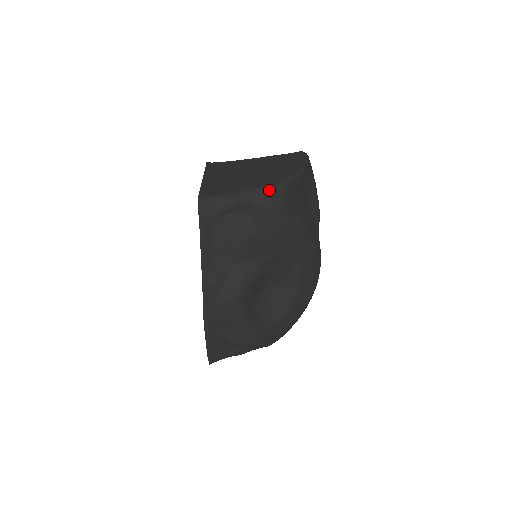
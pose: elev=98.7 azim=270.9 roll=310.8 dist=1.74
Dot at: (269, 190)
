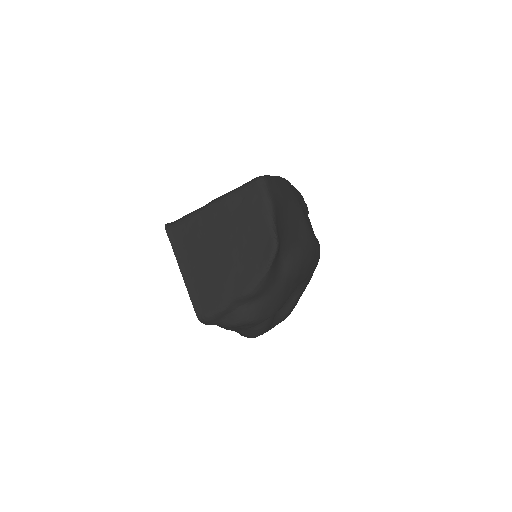
Dot at: (256, 289)
